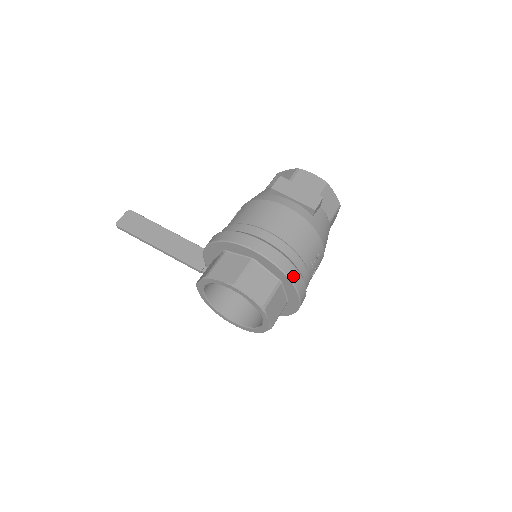
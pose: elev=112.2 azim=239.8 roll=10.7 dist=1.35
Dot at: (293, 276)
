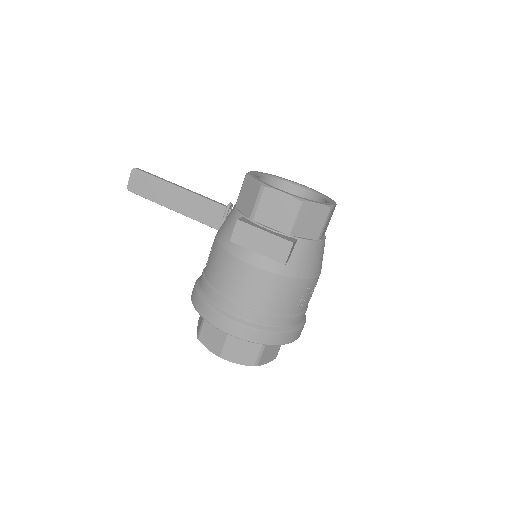
Dot at: (275, 340)
